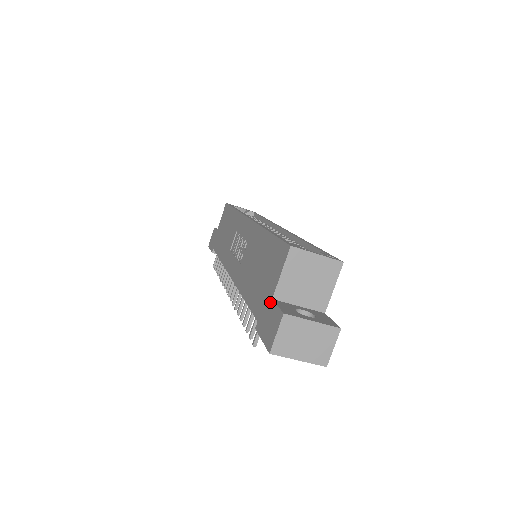
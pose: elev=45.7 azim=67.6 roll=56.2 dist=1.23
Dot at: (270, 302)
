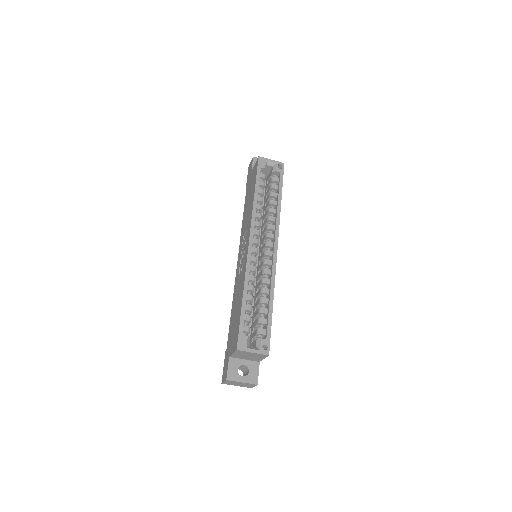
Dot at: (228, 357)
